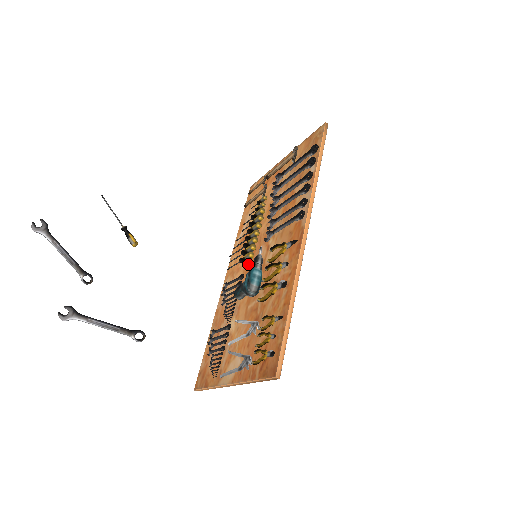
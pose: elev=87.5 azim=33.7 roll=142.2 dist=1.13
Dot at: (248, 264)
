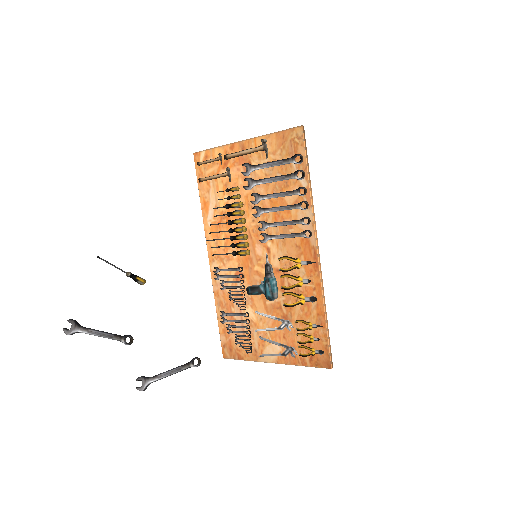
Dot at: (243, 258)
